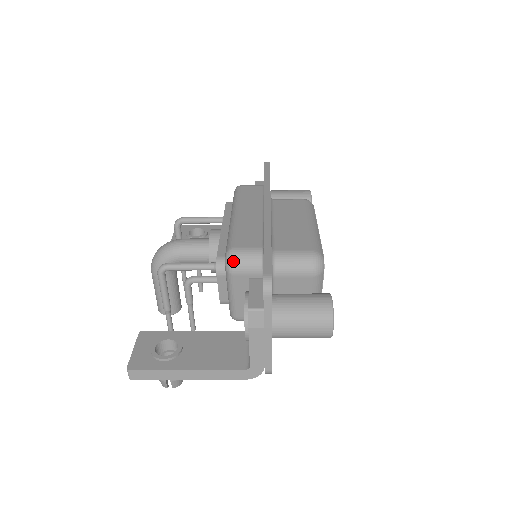
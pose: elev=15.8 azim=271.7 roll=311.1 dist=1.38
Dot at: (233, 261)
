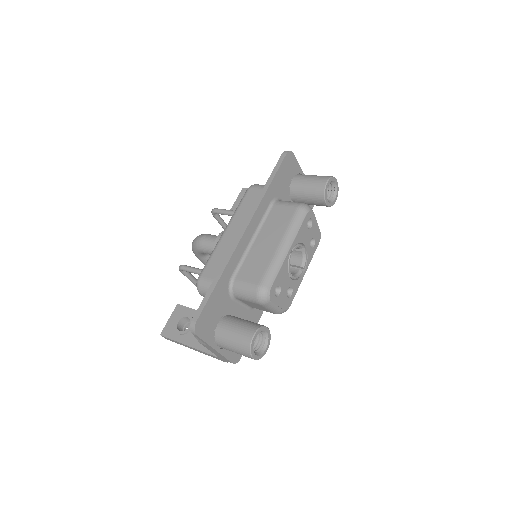
Dot at: (198, 288)
